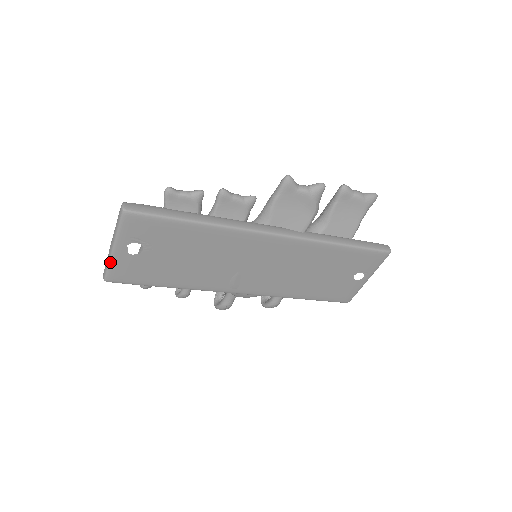
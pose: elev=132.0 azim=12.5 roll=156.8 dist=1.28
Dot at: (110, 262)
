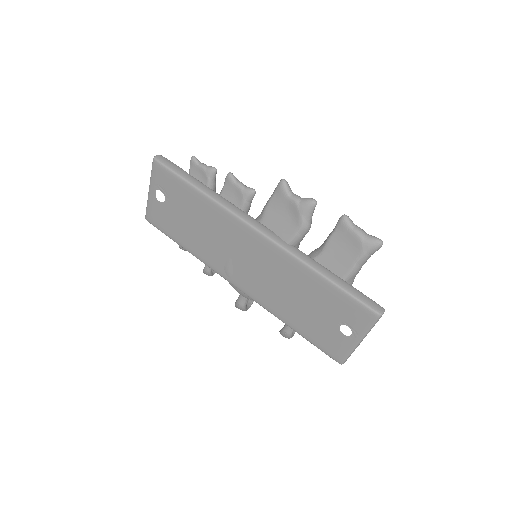
Dot at: (148, 202)
